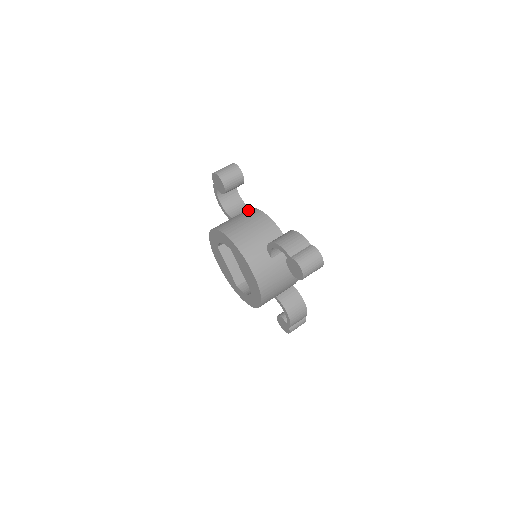
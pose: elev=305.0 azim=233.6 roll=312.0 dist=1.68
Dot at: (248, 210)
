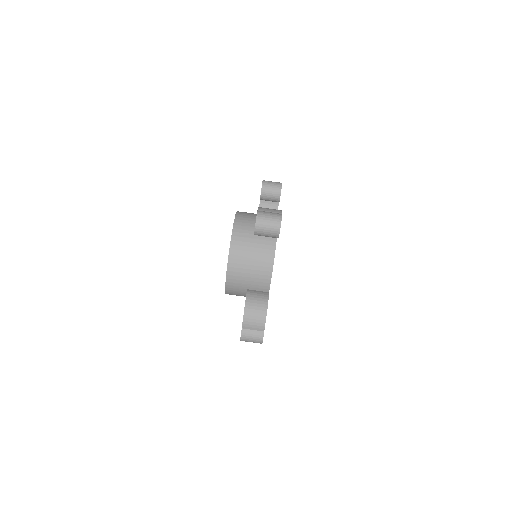
Dot at: (270, 242)
